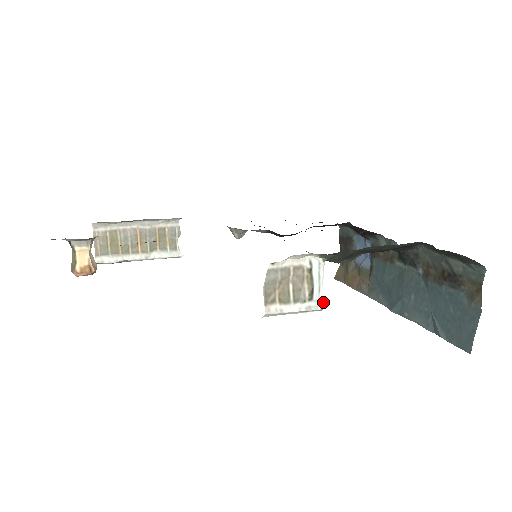
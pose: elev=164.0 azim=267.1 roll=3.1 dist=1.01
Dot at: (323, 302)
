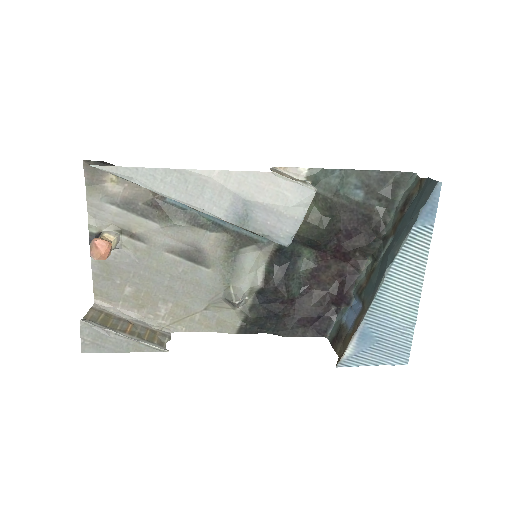
Dot at: (315, 188)
